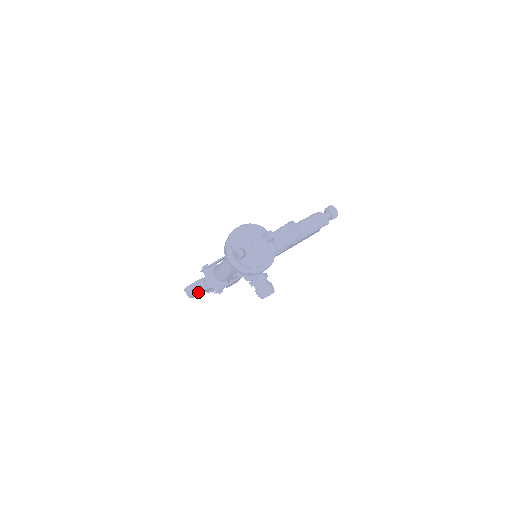
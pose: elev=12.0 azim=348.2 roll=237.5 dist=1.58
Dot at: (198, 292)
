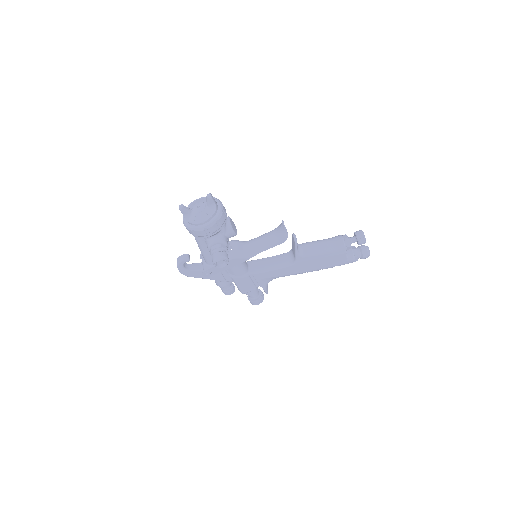
Dot at: (189, 270)
